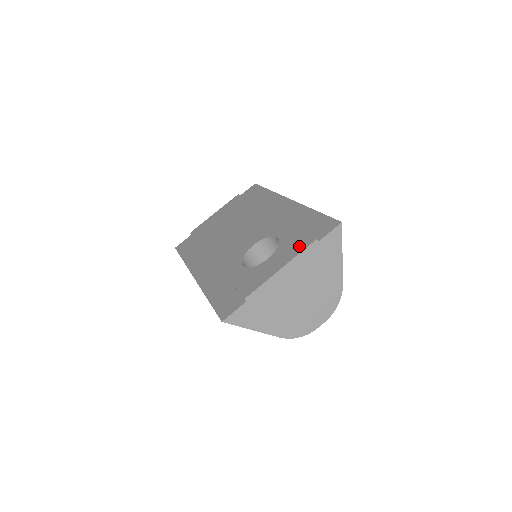
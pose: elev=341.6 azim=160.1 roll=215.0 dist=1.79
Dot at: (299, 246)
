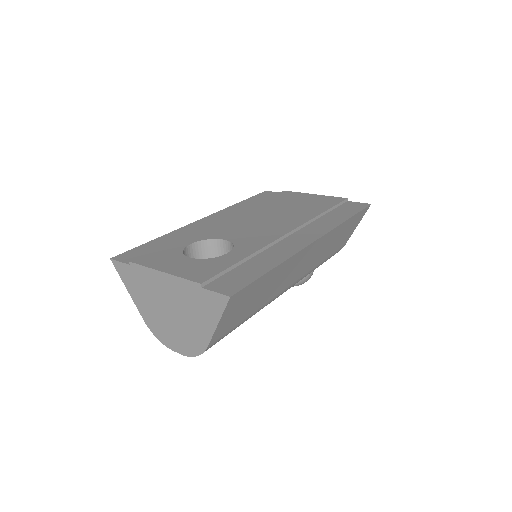
Dot at: (196, 274)
